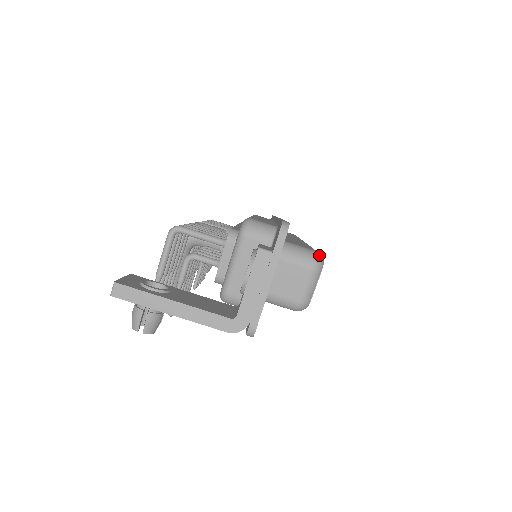
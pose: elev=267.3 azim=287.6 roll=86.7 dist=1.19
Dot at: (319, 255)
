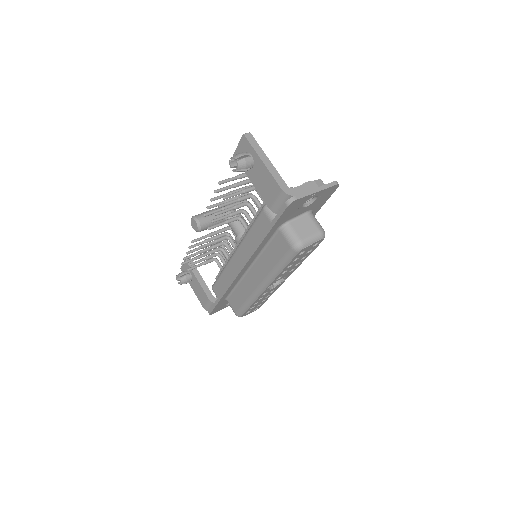
Dot at: occluded
